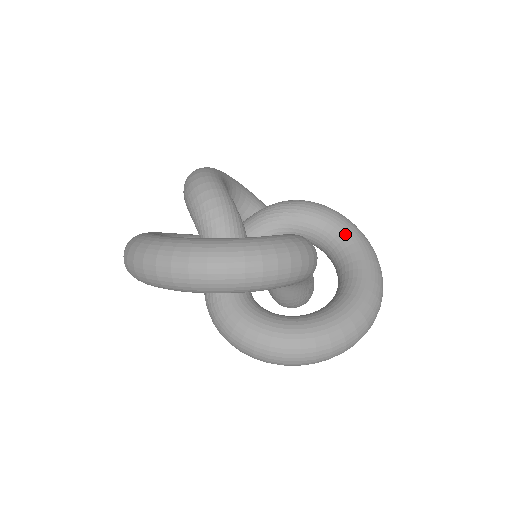
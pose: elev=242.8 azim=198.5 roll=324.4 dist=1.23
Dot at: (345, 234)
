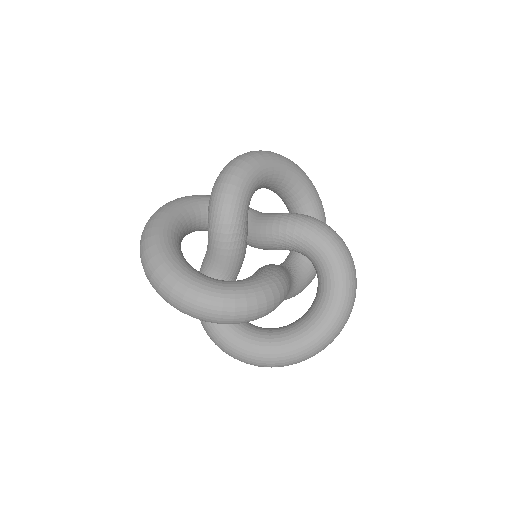
Dot at: (333, 280)
